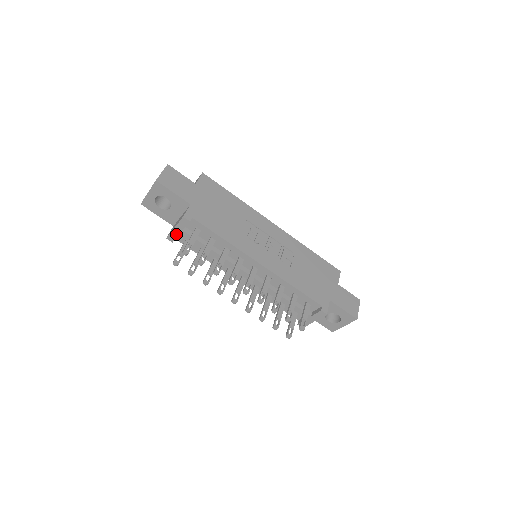
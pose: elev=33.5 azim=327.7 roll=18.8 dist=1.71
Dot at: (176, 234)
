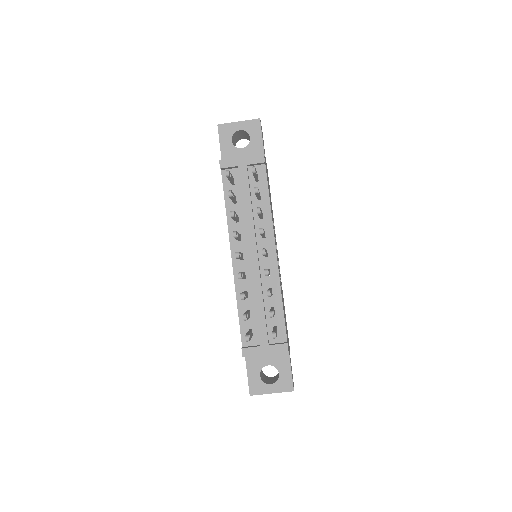
Dot at: (235, 164)
